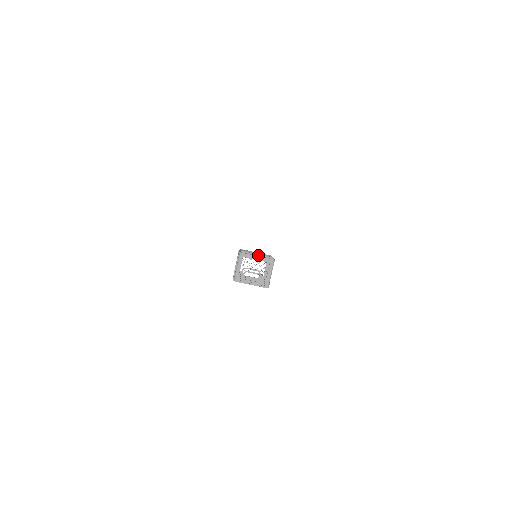
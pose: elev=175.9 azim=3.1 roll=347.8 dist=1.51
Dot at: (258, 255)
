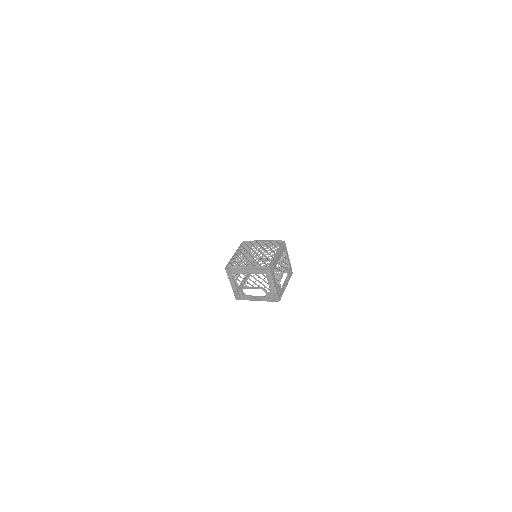
Dot at: (248, 267)
